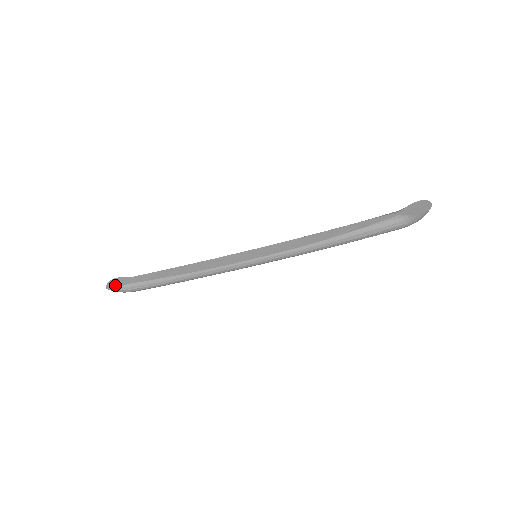
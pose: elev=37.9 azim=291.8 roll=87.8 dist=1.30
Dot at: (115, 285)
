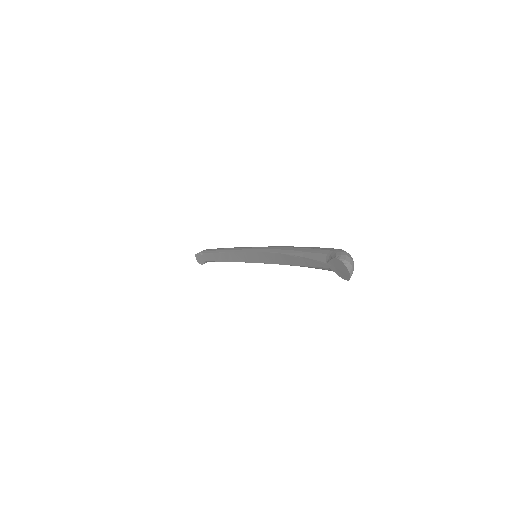
Dot at: (200, 261)
